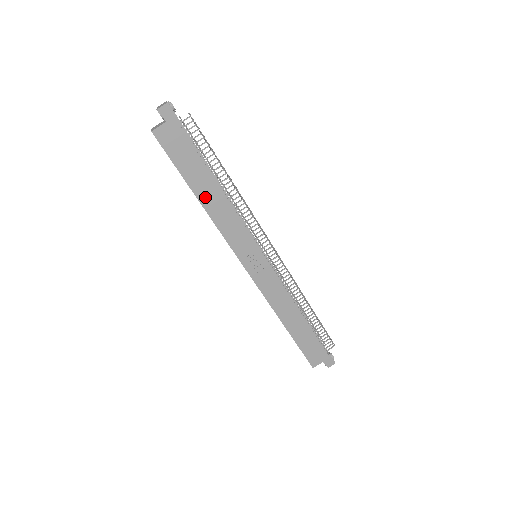
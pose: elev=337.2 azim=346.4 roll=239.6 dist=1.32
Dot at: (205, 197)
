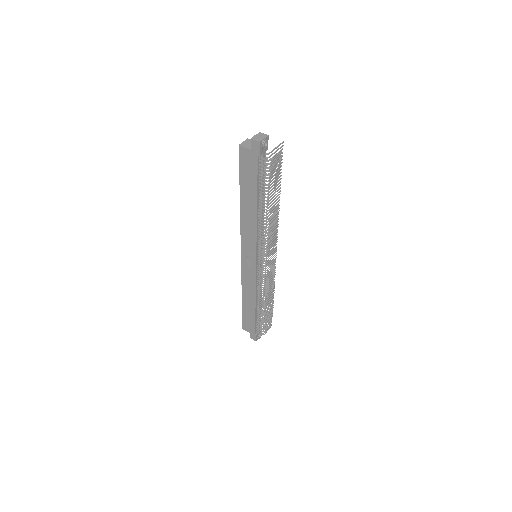
Dot at: (245, 205)
